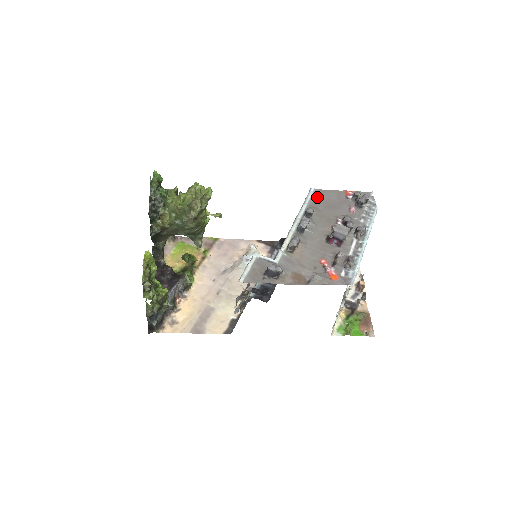
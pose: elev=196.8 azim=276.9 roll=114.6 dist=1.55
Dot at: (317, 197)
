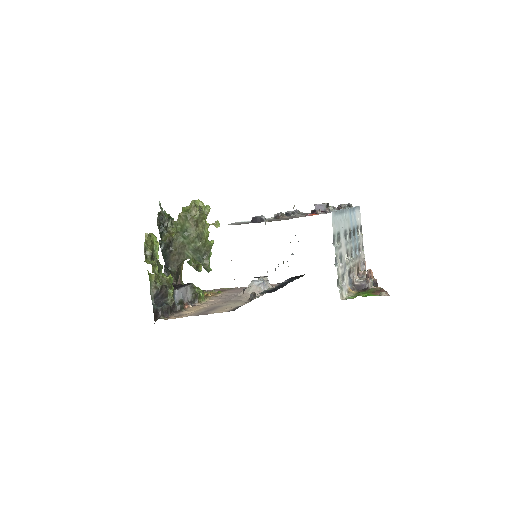
Dot at: occluded
